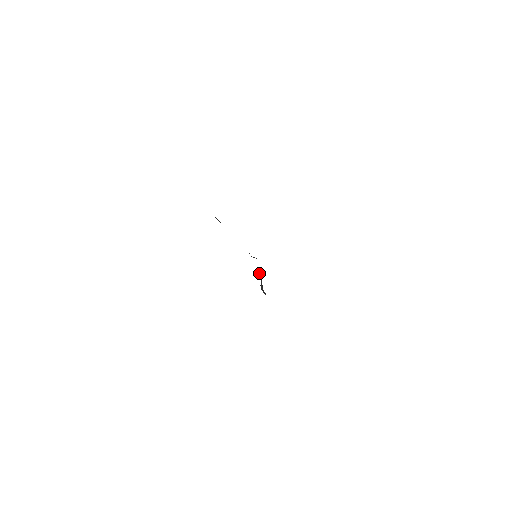
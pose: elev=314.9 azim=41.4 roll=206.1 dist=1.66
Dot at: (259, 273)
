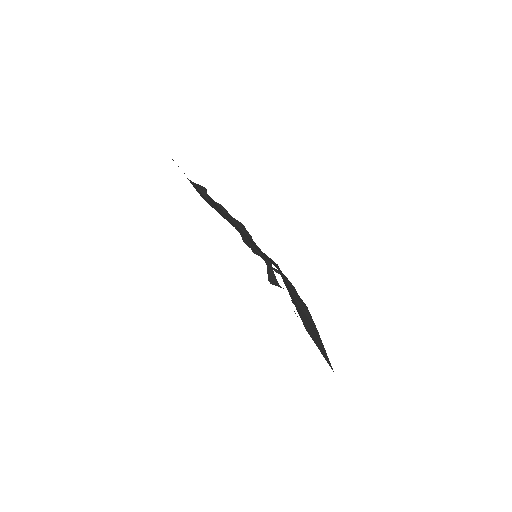
Dot at: (267, 261)
